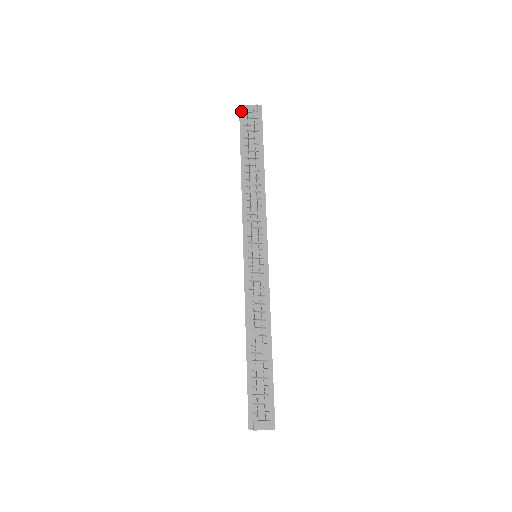
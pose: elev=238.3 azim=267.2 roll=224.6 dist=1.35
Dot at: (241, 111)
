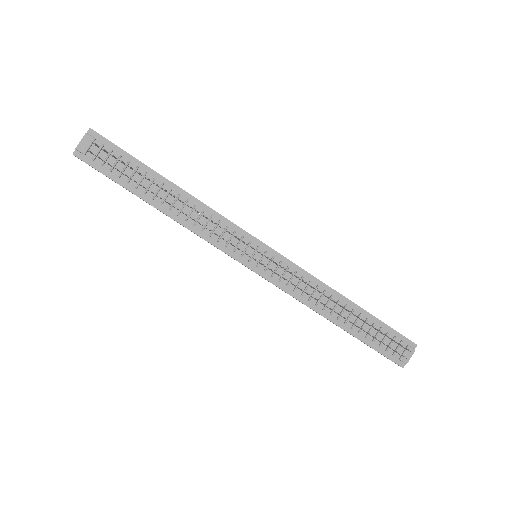
Dot at: (80, 157)
